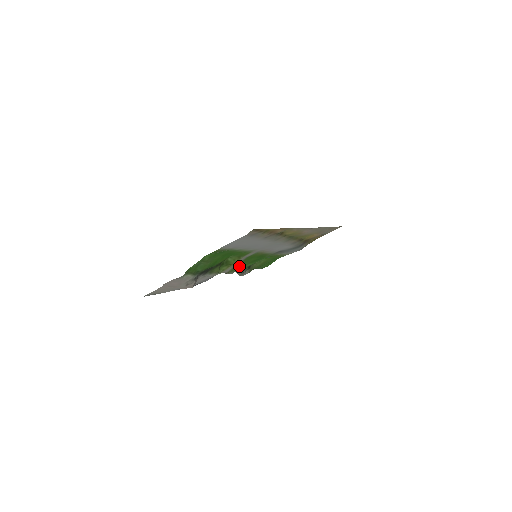
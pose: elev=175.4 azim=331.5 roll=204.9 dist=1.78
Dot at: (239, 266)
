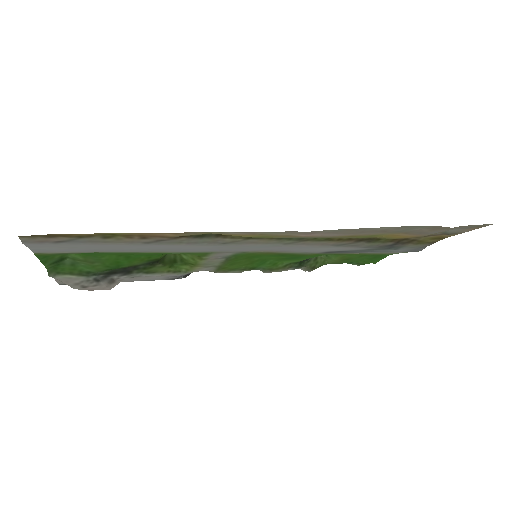
Dot at: (248, 263)
